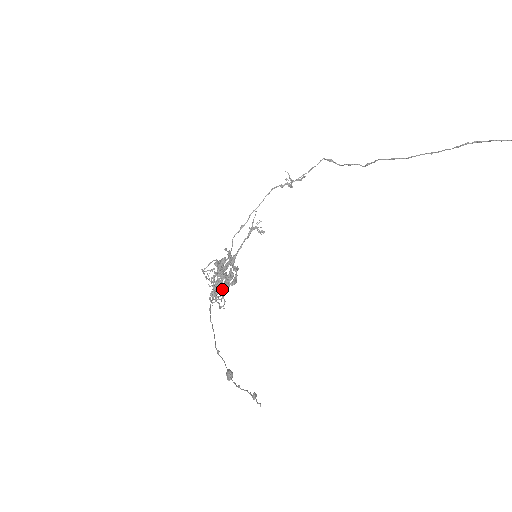
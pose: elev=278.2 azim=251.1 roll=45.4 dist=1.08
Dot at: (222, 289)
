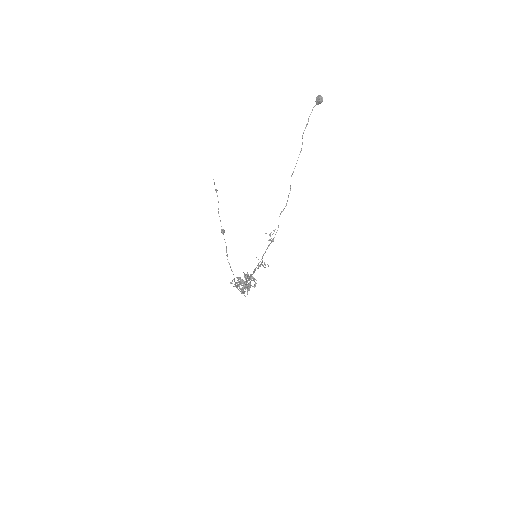
Dot at: (244, 282)
